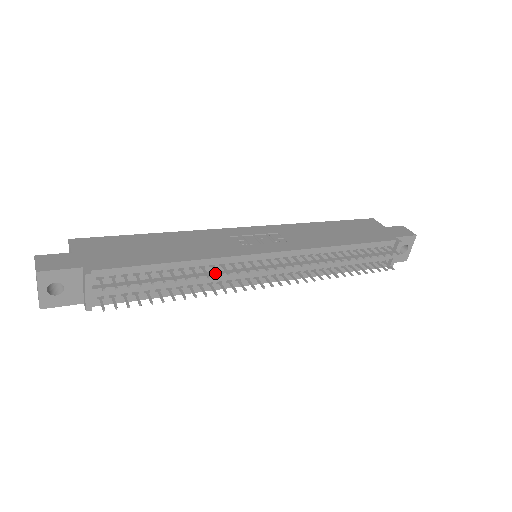
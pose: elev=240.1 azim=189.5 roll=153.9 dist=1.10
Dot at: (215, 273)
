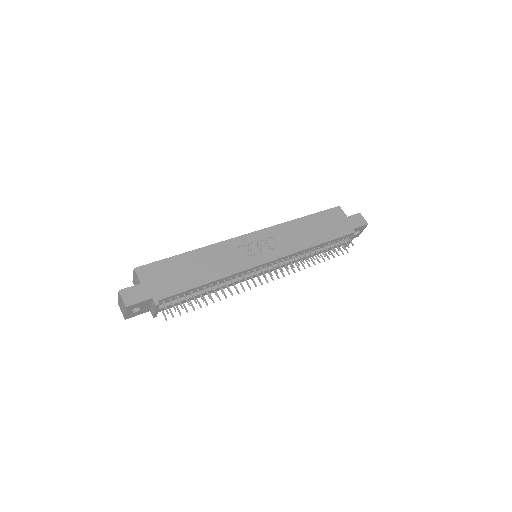
Dot at: occluded
